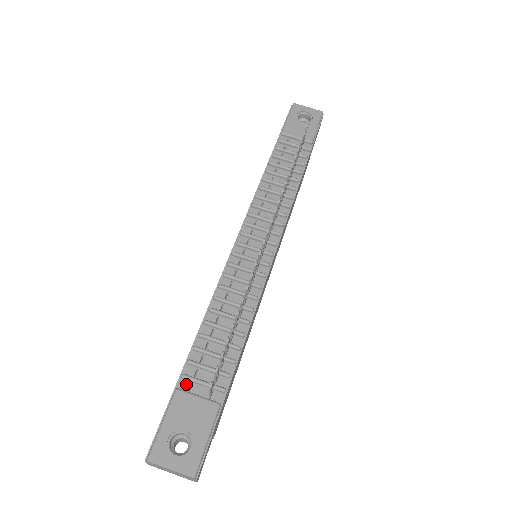
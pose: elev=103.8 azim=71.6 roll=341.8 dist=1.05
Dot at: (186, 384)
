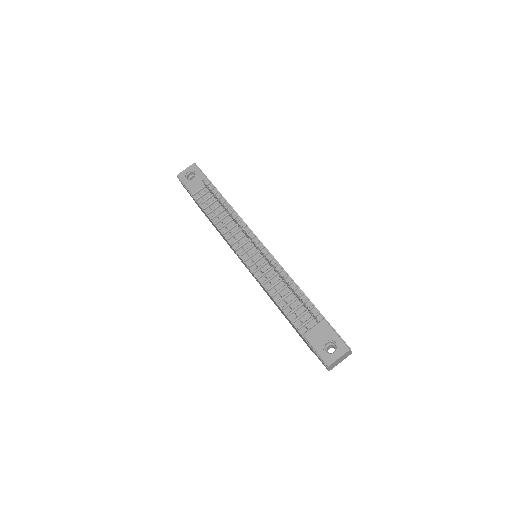
Dot at: (303, 329)
